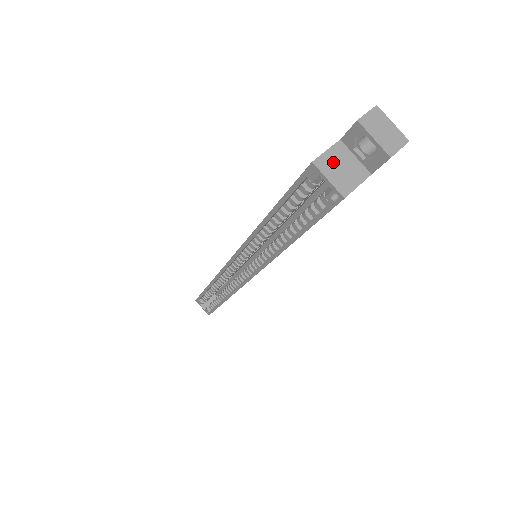
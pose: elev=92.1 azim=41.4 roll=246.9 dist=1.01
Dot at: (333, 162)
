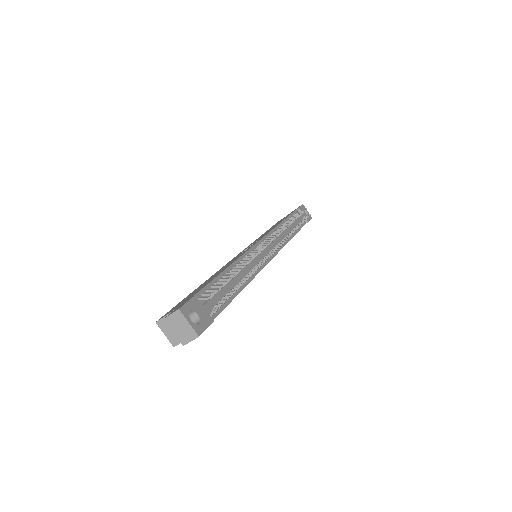
Dot at: occluded
